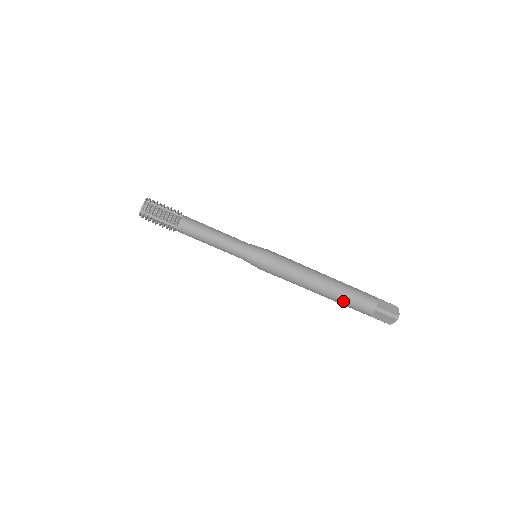
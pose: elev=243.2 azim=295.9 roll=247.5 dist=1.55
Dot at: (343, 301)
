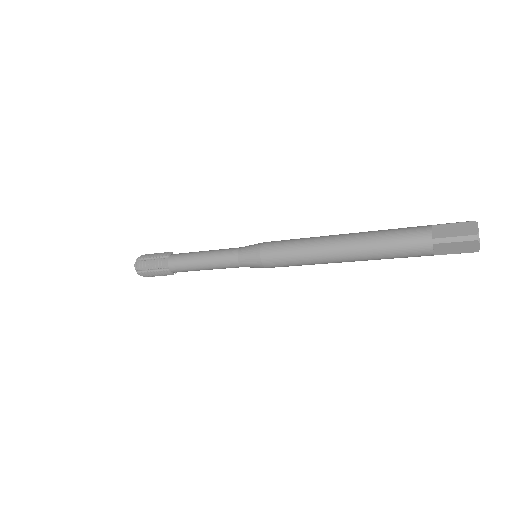
Dot at: (380, 255)
